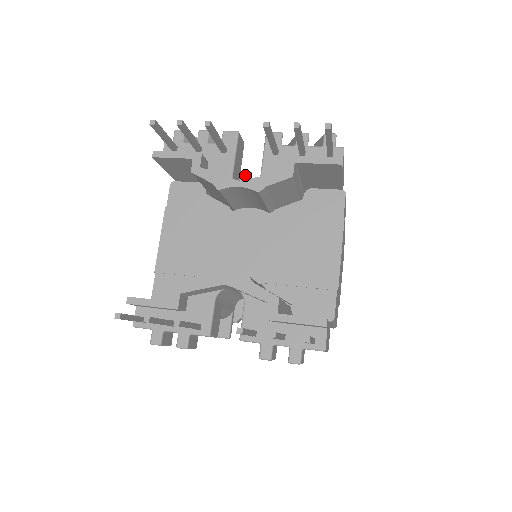
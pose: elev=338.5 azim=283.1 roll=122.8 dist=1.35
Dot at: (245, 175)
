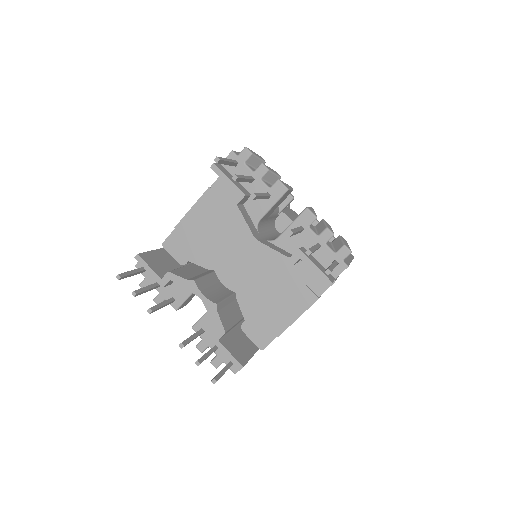
Dot at: (287, 197)
